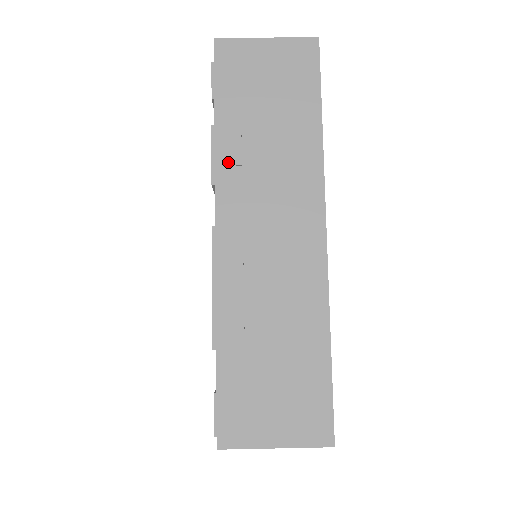
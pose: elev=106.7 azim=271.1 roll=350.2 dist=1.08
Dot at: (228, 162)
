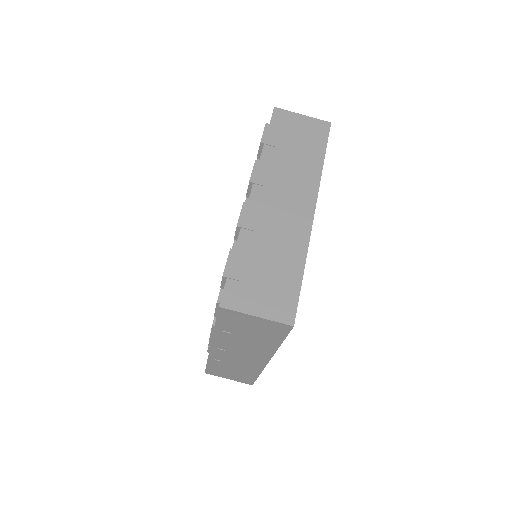
Dot at: (220, 338)
